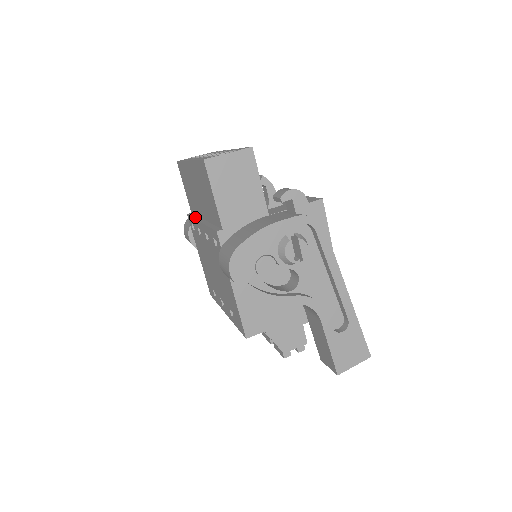
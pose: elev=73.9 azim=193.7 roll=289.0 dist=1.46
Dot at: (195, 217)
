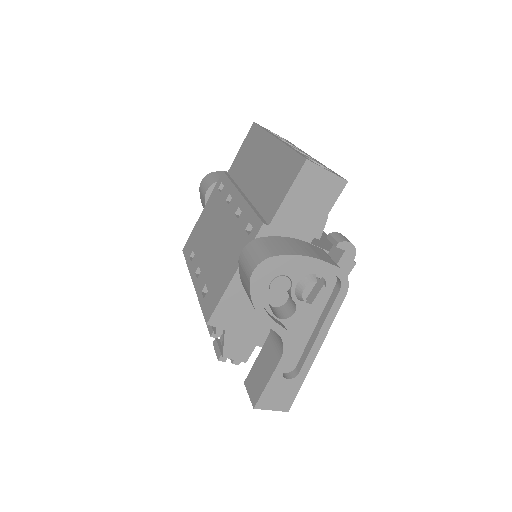
Dot at: (234, 183)
